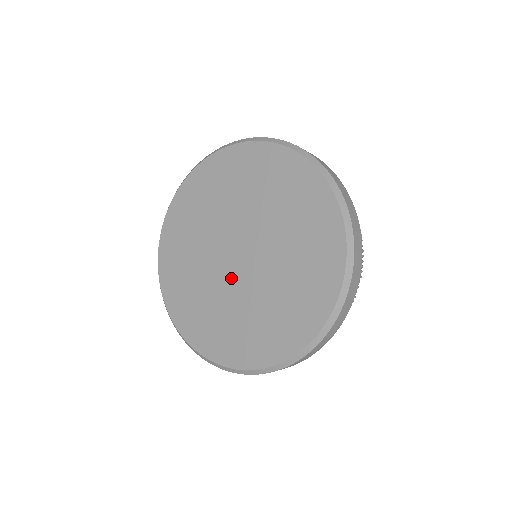
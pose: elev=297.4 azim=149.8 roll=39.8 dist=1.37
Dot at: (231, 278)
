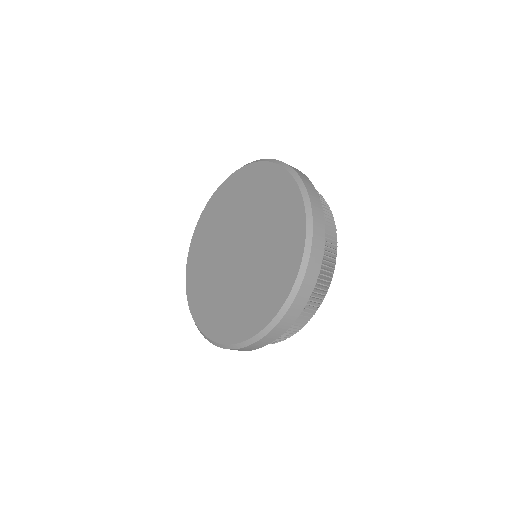
Dot at: (228, 268)
